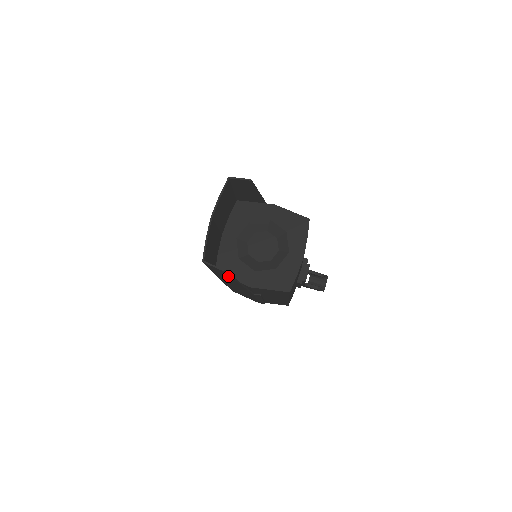
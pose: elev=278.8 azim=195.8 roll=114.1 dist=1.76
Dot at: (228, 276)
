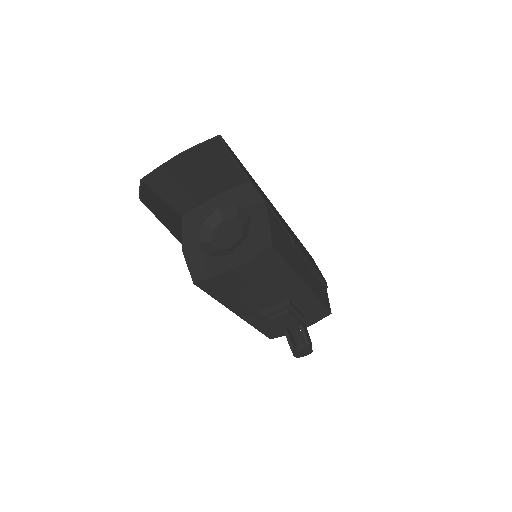
Dot at: (160, 216)
